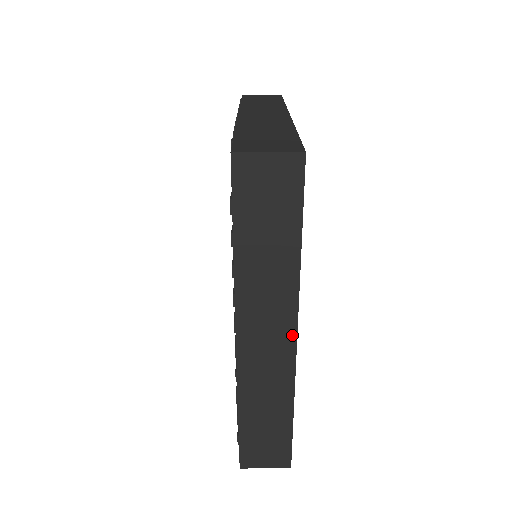
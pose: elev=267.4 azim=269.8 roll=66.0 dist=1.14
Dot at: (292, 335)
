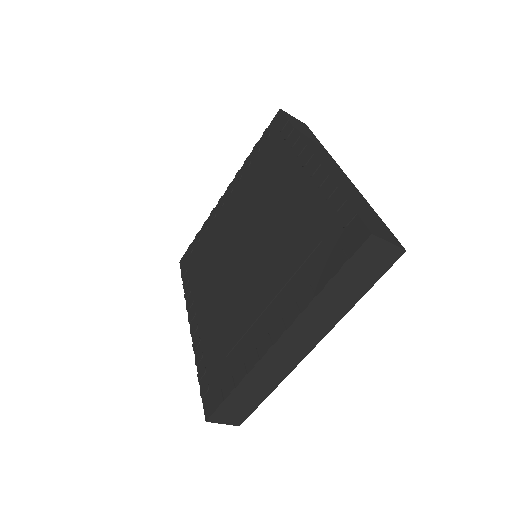
Dot at: occluded
